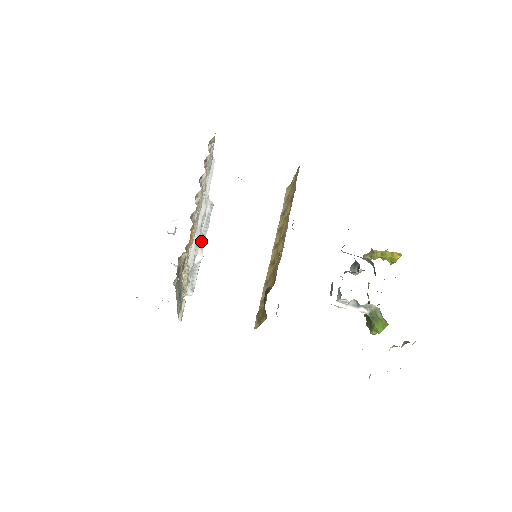
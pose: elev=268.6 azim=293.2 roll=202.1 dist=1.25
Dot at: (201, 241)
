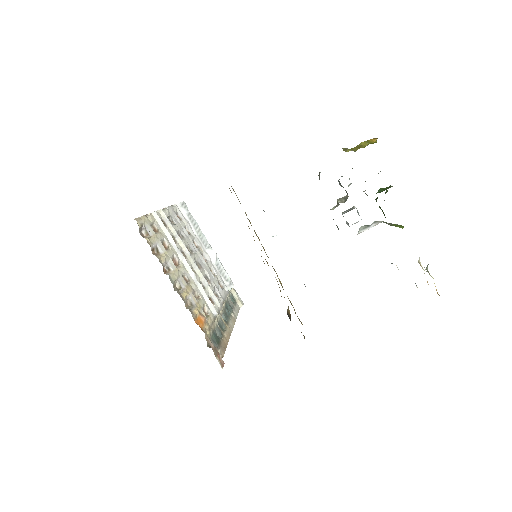
Dot at: (203, 242)
